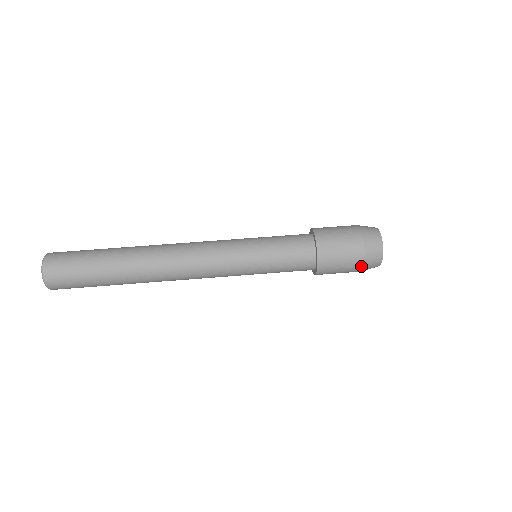
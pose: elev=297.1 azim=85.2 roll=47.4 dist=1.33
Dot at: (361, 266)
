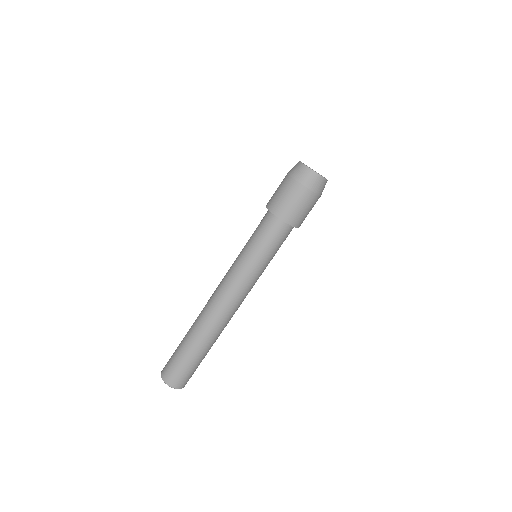
Dot at: occluded
